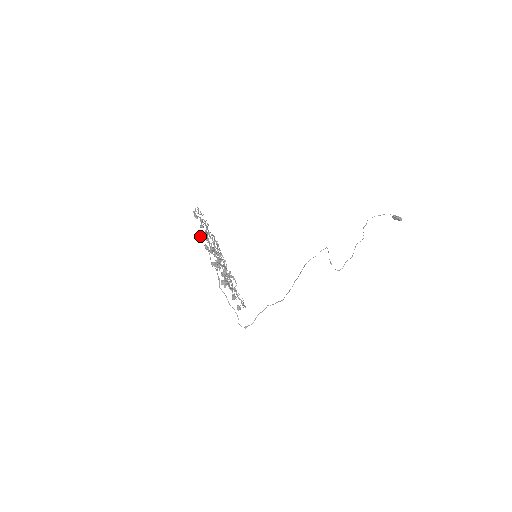
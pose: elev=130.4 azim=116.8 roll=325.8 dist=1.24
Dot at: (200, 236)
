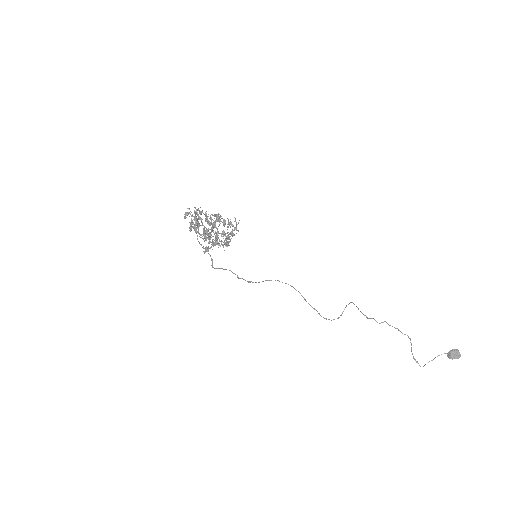
Dot at: occluded
